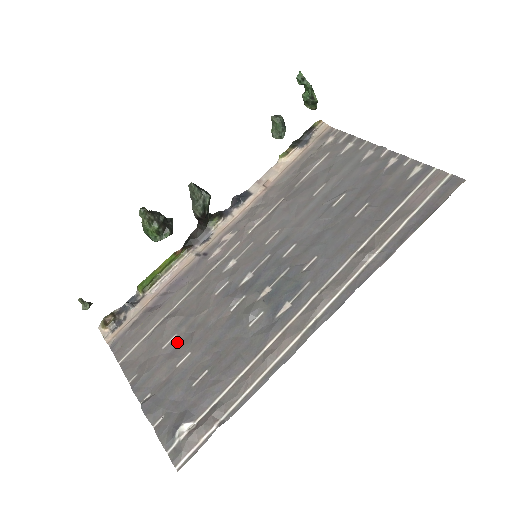
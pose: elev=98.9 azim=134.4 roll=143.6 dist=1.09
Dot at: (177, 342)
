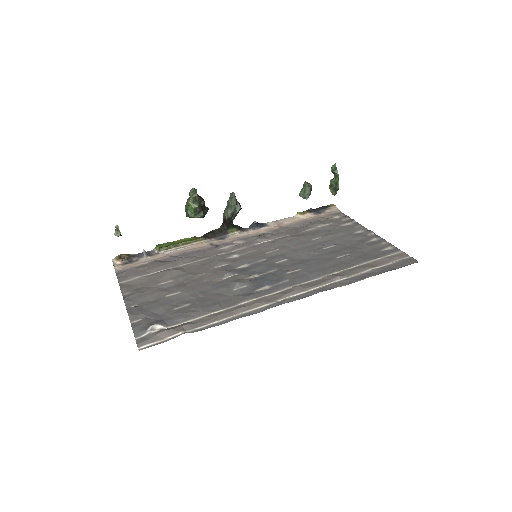
Dot at: (172, 284)
